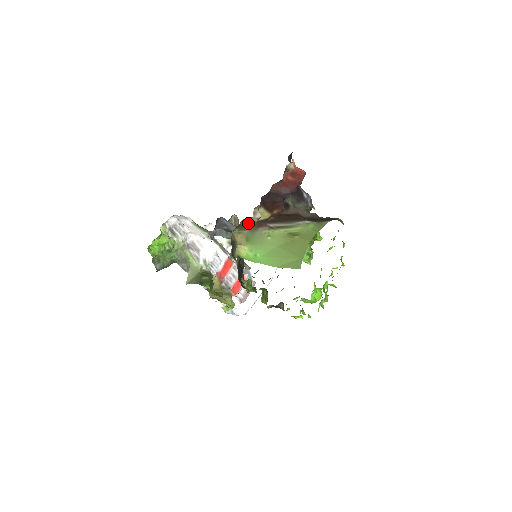
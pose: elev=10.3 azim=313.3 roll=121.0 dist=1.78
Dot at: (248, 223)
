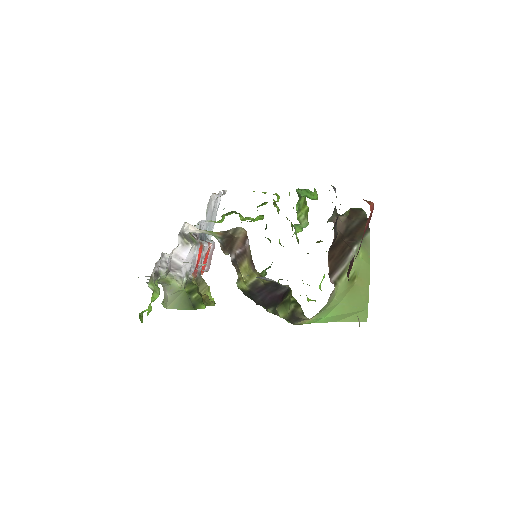
Dot at: occluded
